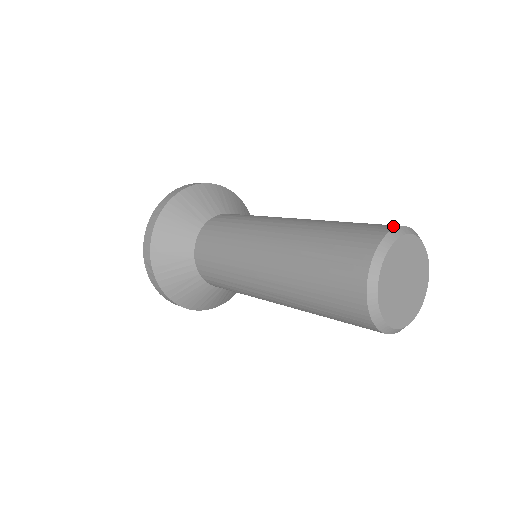
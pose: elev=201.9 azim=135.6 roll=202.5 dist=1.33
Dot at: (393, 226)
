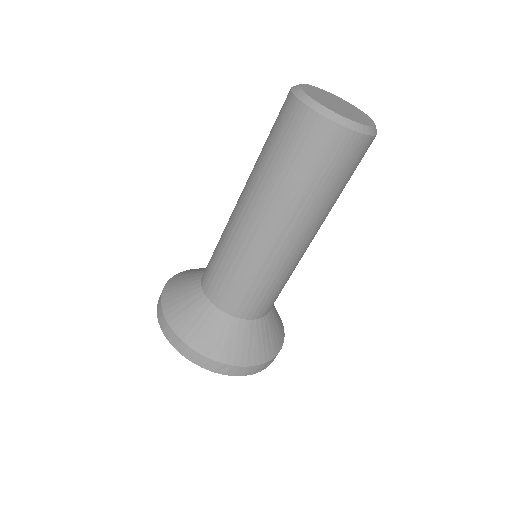
Dot at: occluded
